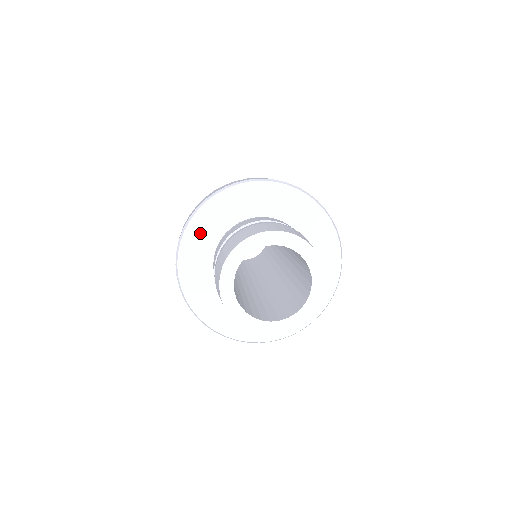
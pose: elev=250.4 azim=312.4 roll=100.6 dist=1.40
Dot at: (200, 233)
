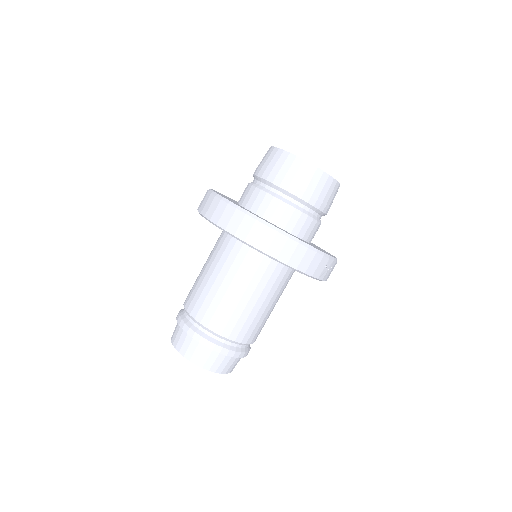
Dot at: occluded
